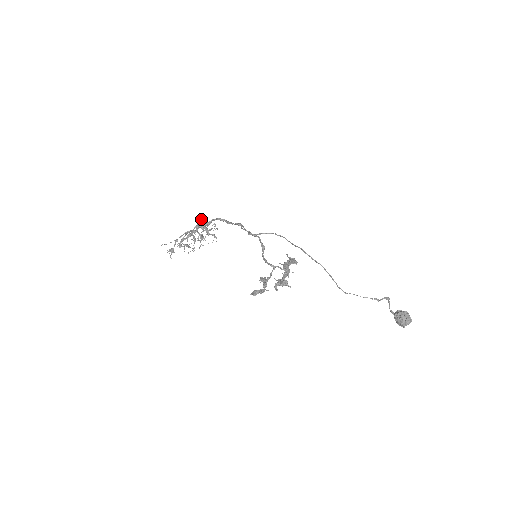
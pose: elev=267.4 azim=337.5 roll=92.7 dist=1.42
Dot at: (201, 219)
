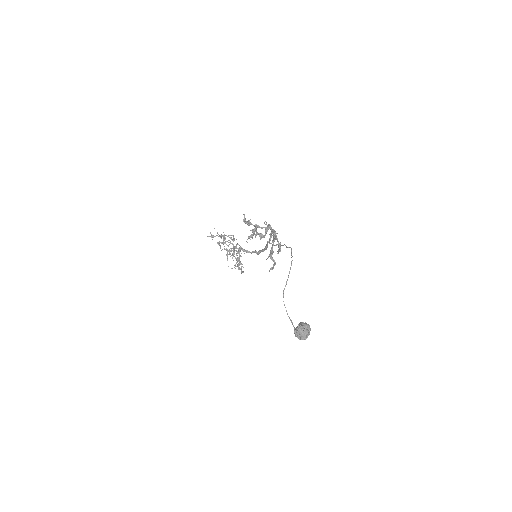
Dot at: occluded
